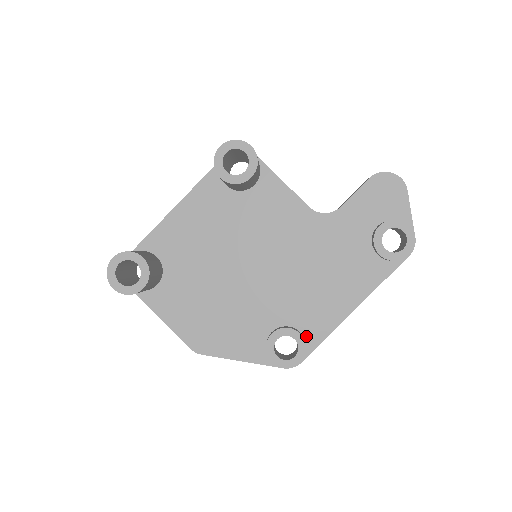
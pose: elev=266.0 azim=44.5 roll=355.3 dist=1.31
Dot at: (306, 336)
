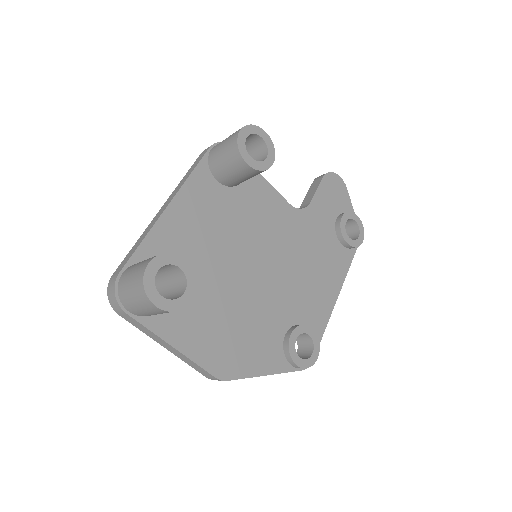
Dot at: occluded
